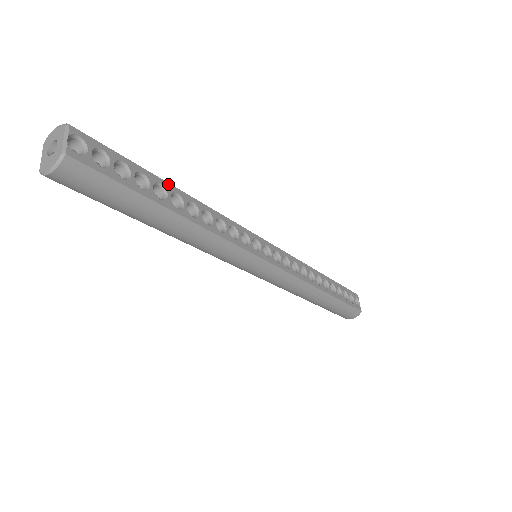
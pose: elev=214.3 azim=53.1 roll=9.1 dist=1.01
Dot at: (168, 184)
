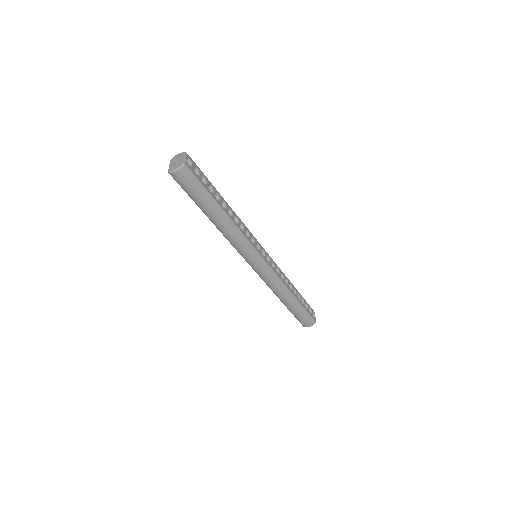
Dot at: occluded
